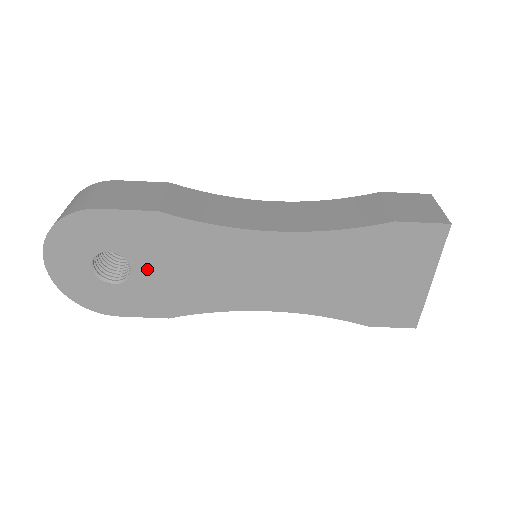
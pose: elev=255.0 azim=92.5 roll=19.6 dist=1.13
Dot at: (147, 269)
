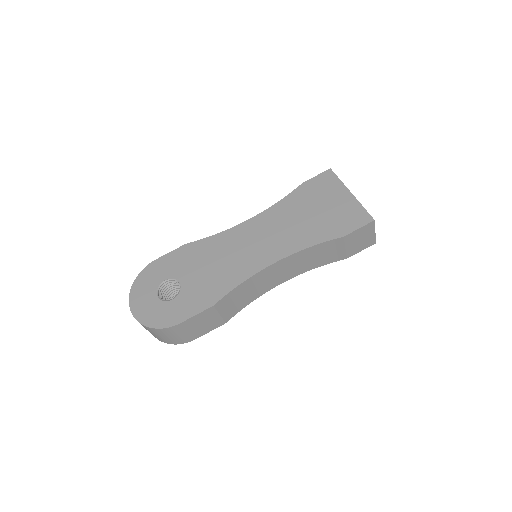
Dot at: (189, 278)
